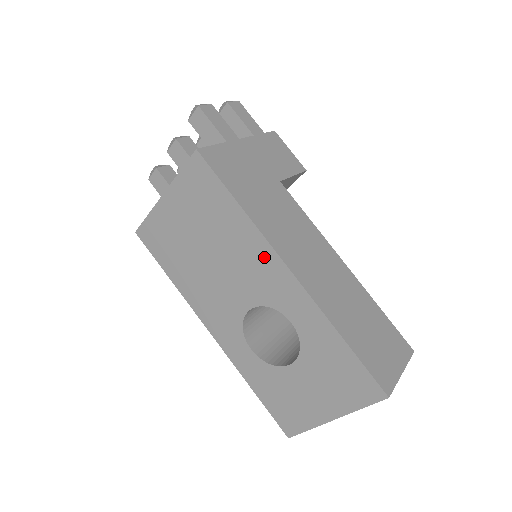
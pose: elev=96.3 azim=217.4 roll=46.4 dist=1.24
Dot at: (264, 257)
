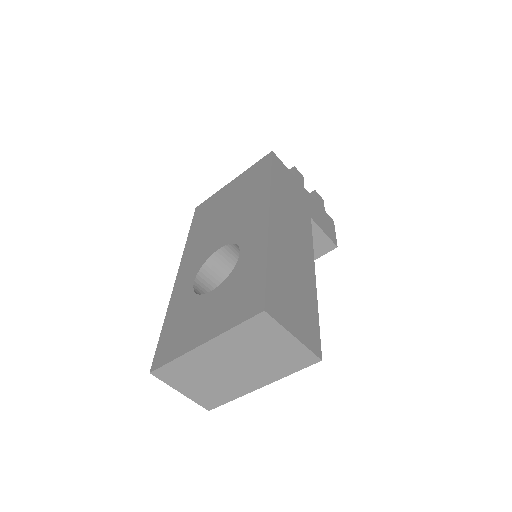
Dot at: (260, 207)
